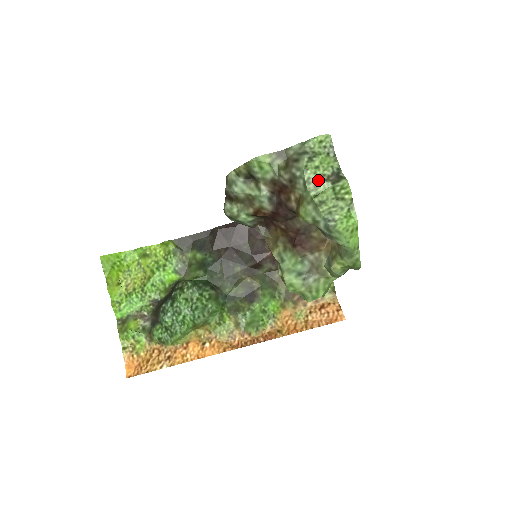
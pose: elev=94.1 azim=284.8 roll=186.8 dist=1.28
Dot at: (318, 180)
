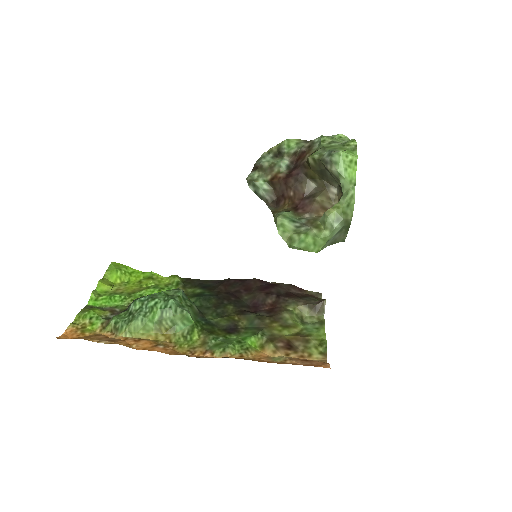
Dot at: (331, 142)
